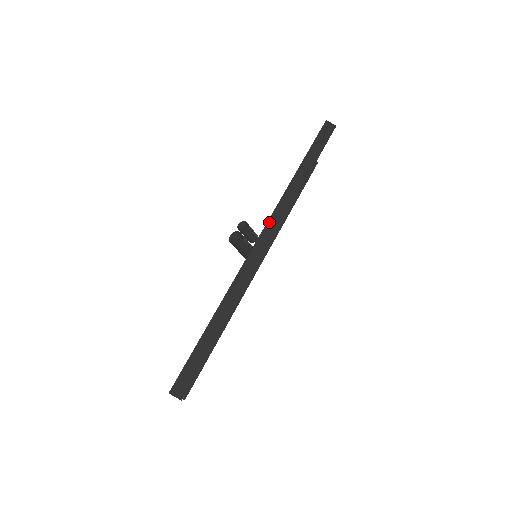
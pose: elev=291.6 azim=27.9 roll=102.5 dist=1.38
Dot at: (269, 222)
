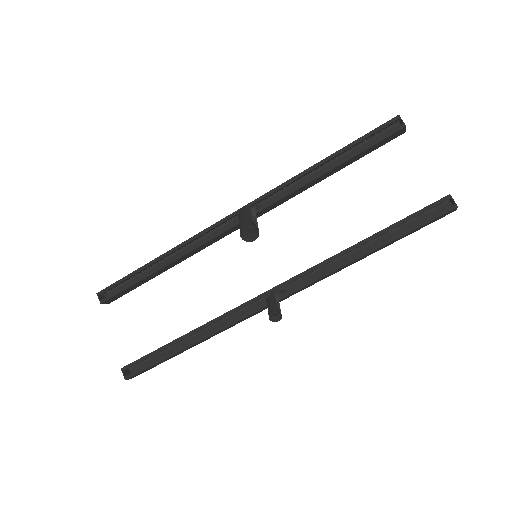
Dot at: (299, 290)
